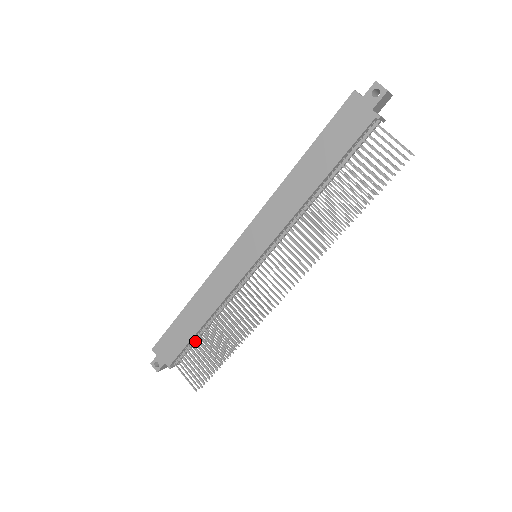
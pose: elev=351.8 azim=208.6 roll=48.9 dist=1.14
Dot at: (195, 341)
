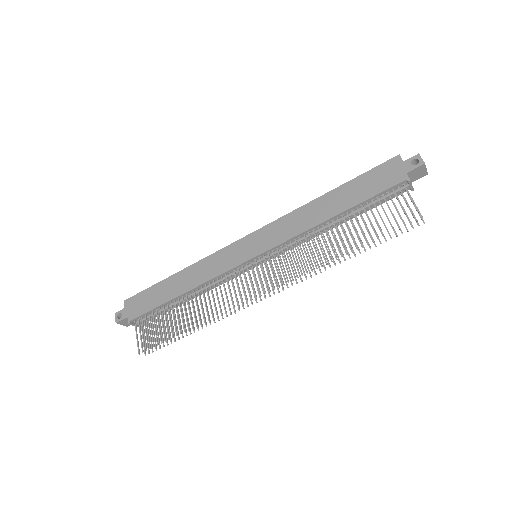
Dot at: (164, 308)
